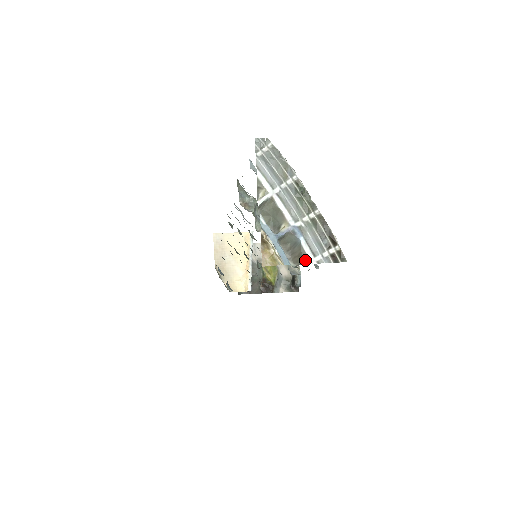
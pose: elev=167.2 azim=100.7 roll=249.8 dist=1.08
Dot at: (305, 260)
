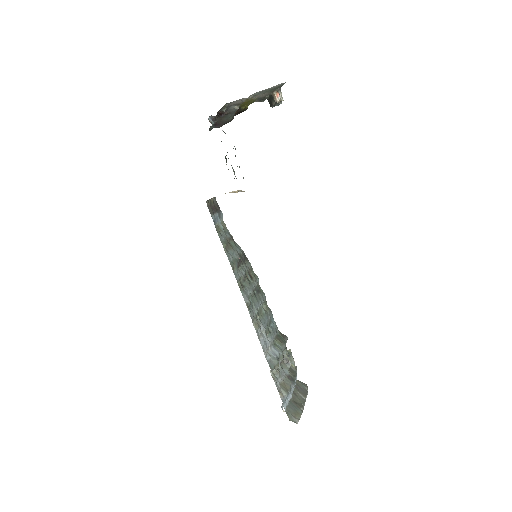
Dot at: occluded
